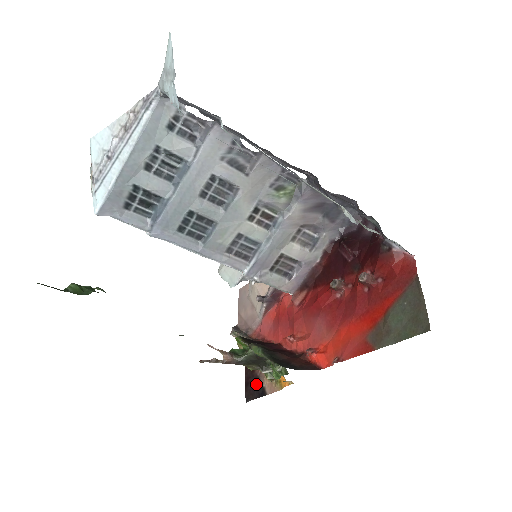
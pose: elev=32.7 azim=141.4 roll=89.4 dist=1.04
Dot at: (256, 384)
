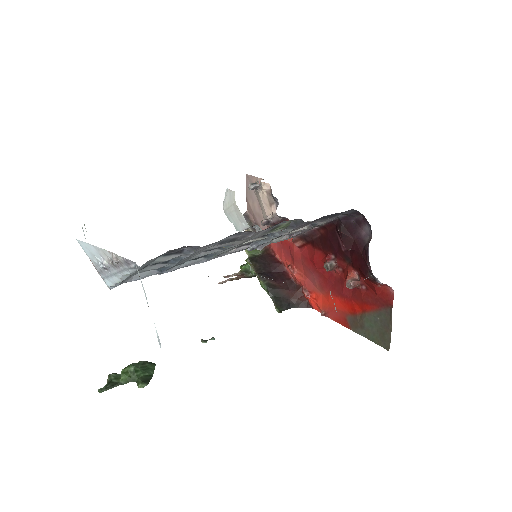
Dot at: occluded
